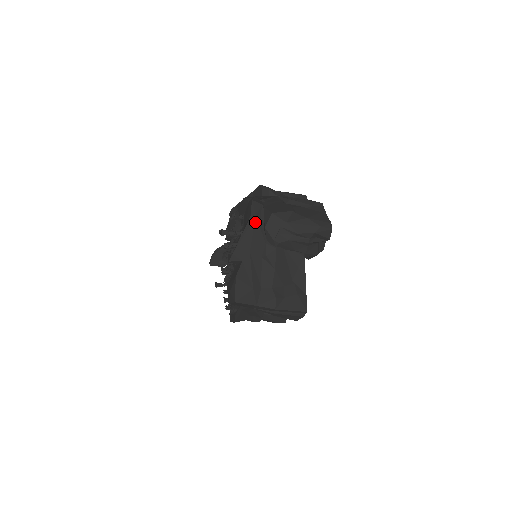
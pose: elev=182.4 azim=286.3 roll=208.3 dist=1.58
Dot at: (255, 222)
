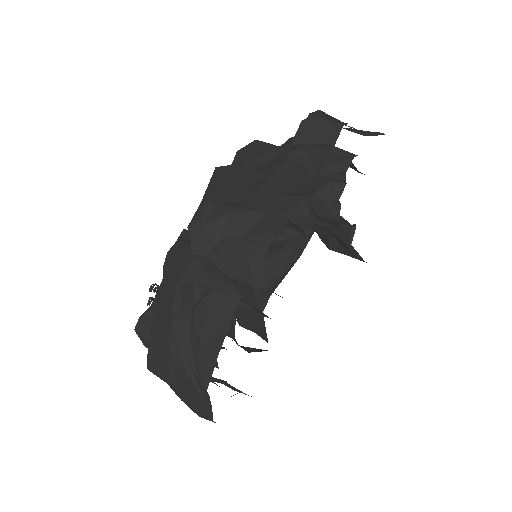
Dot at: occluded
